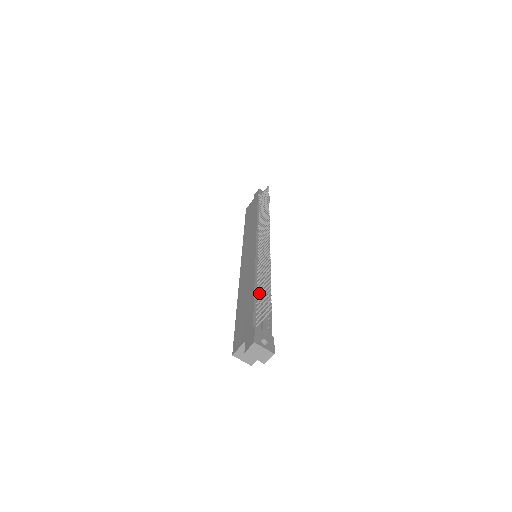
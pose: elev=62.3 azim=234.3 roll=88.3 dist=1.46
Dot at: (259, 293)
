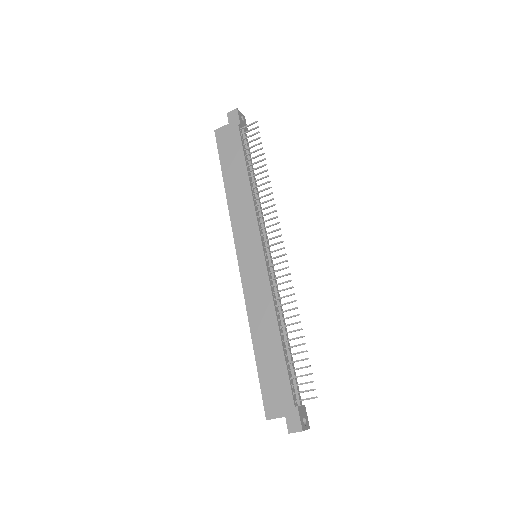
Dot at: (284, 344)
